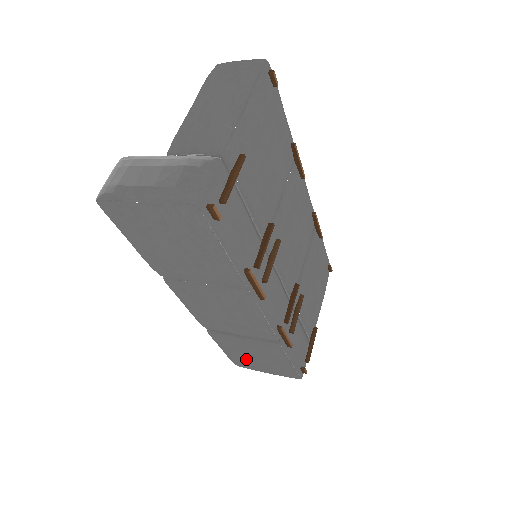
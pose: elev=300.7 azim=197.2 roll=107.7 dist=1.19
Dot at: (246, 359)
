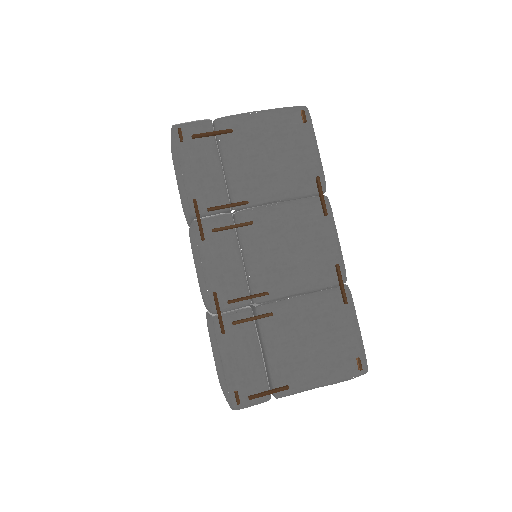
Dot at: occluded
